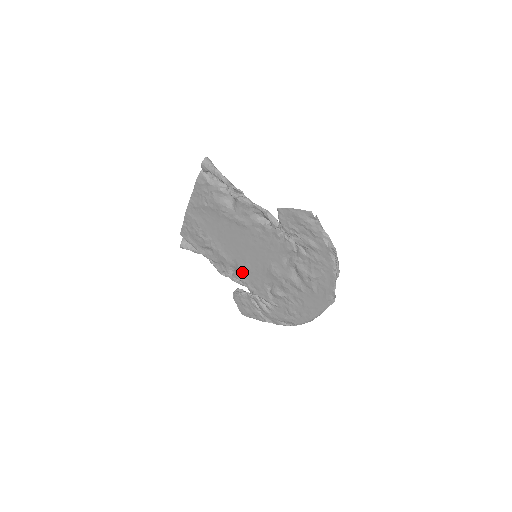
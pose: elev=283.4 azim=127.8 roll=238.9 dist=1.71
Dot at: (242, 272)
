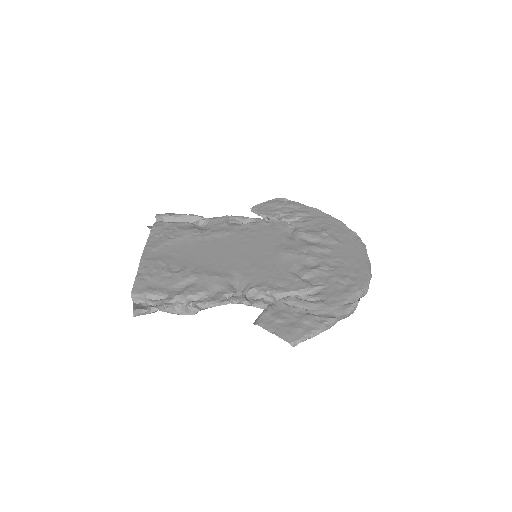
Dot at: (250, 278)
